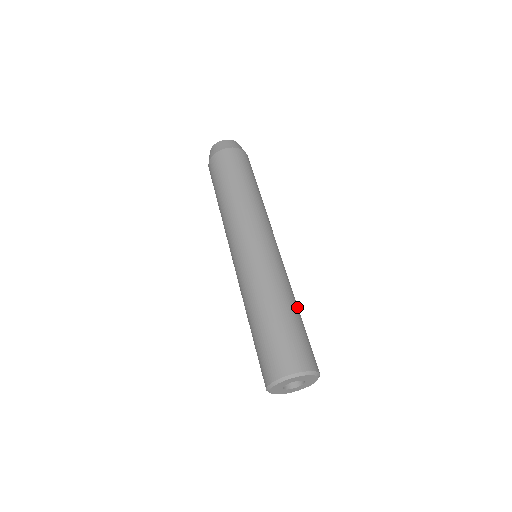
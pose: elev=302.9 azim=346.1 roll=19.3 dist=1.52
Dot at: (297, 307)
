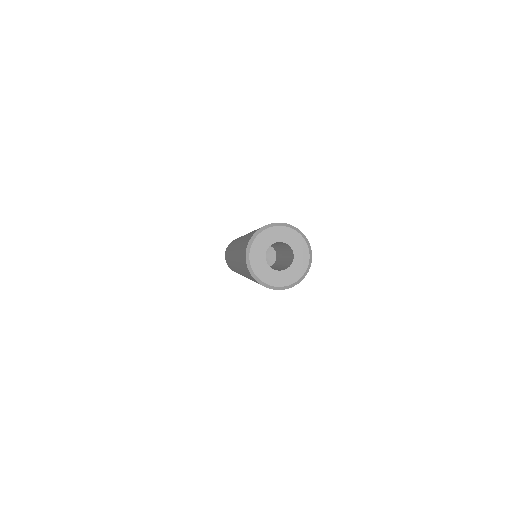
Dot at: occluded
